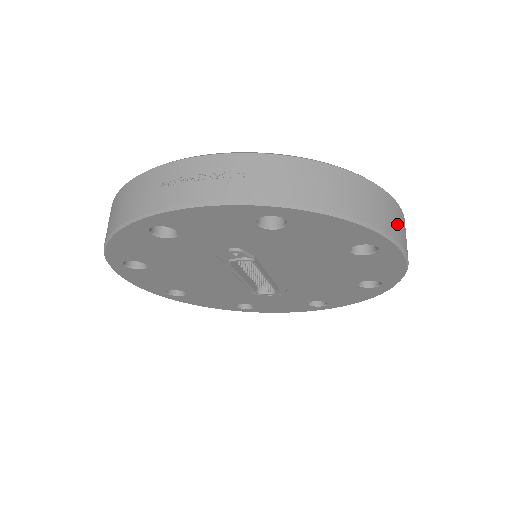
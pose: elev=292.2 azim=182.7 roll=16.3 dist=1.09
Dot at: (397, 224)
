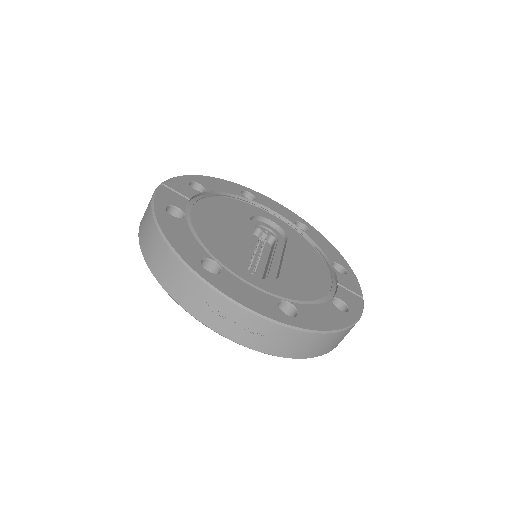
Dot at: occluded
